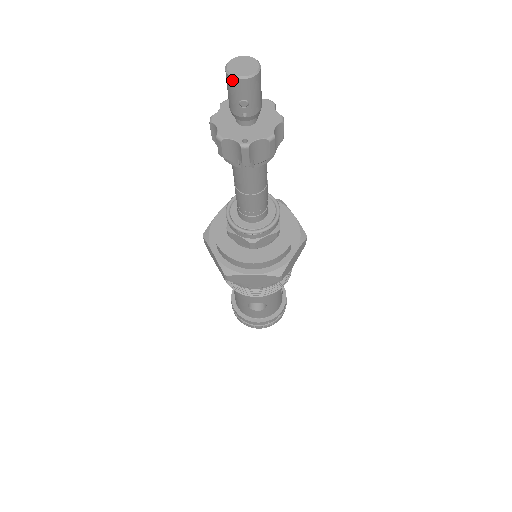
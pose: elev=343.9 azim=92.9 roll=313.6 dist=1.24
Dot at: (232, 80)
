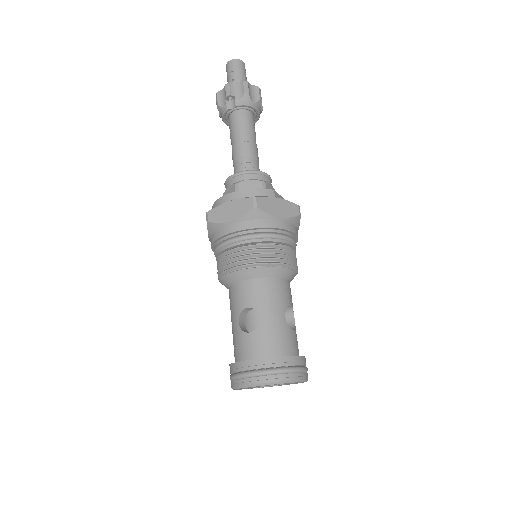
Dot at: (227, 65)
